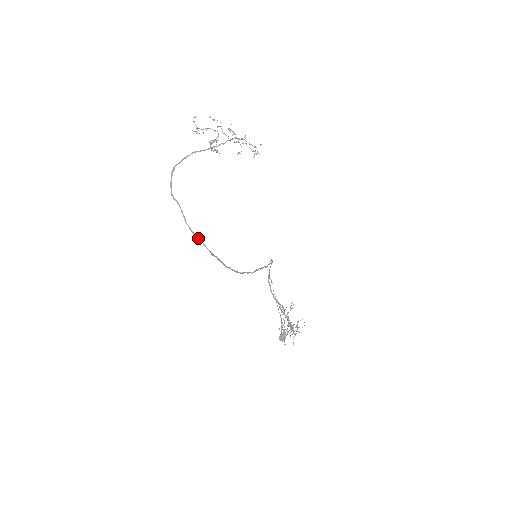
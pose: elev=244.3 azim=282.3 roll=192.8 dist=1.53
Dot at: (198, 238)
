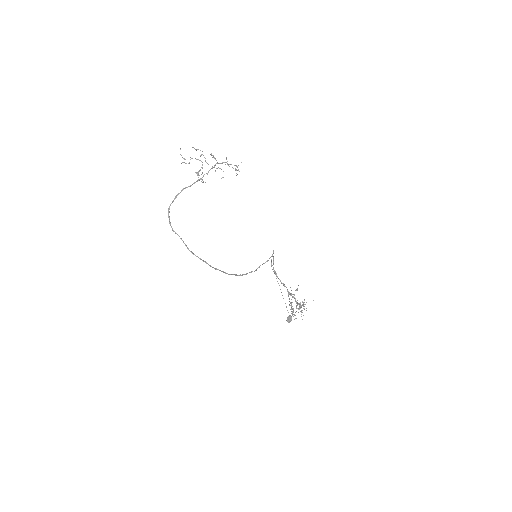
Dot at: (201, 259)
